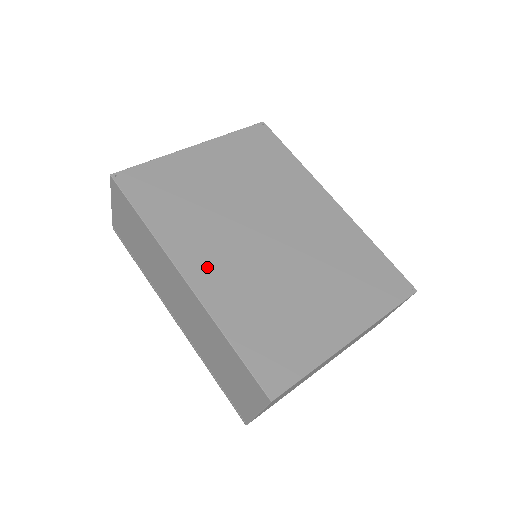
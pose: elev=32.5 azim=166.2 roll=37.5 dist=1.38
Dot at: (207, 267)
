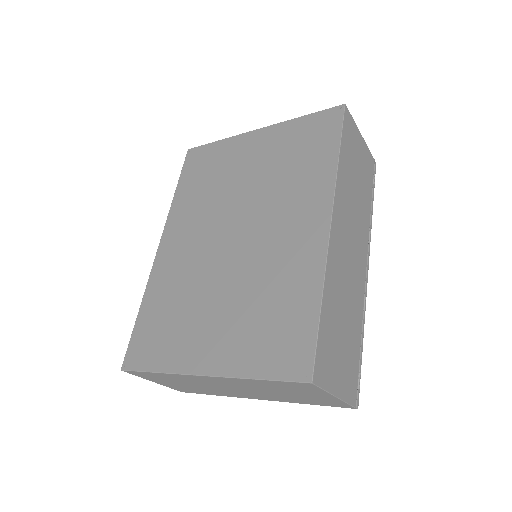
Dot at: (175, 246)
